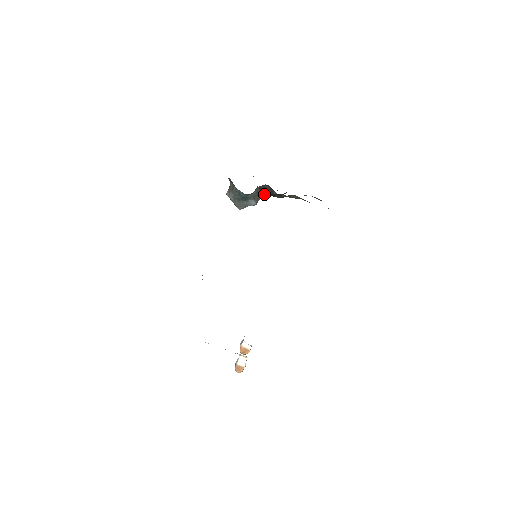
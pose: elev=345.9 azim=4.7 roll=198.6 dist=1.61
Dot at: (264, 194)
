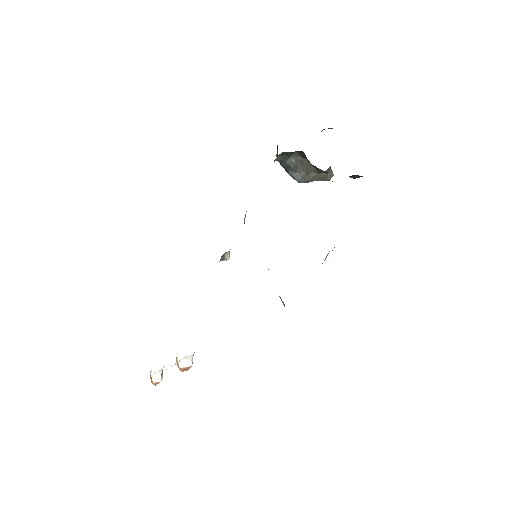
Dot at: (316, 167)
